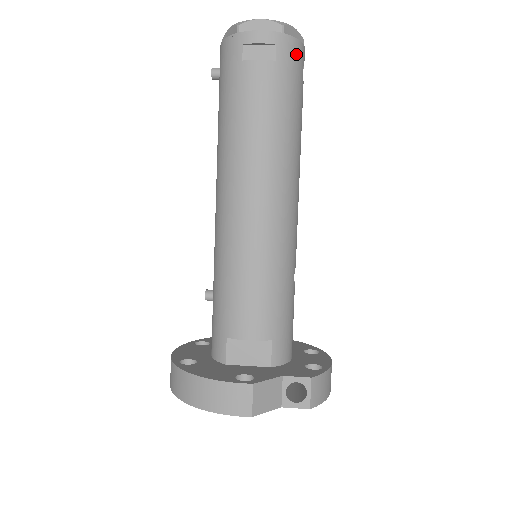
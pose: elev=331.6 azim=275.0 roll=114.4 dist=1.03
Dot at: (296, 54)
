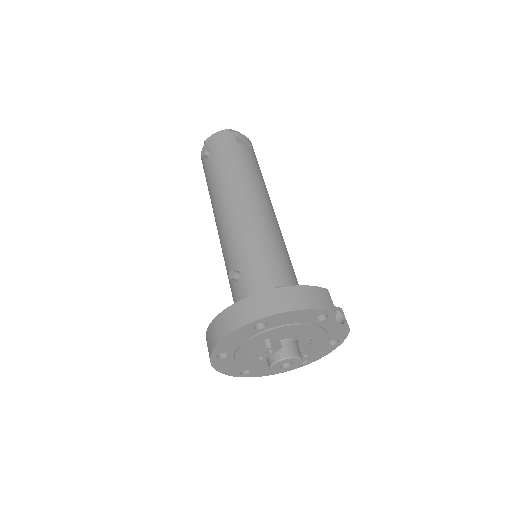
Dot at: occluded
